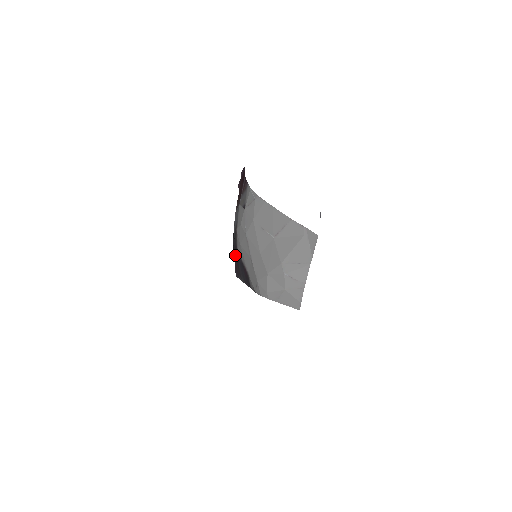
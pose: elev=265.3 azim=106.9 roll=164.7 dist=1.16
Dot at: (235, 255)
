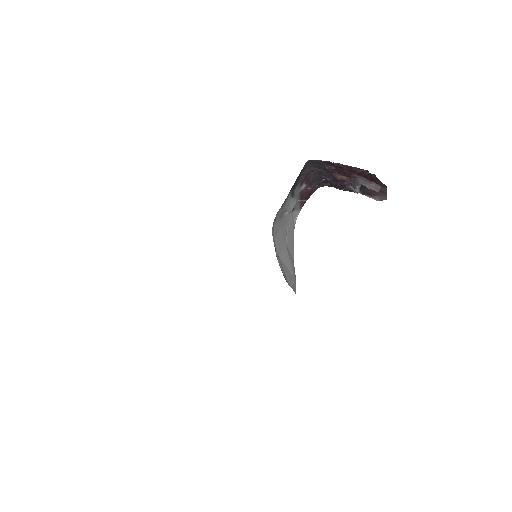
Dot at: (298, 179)
